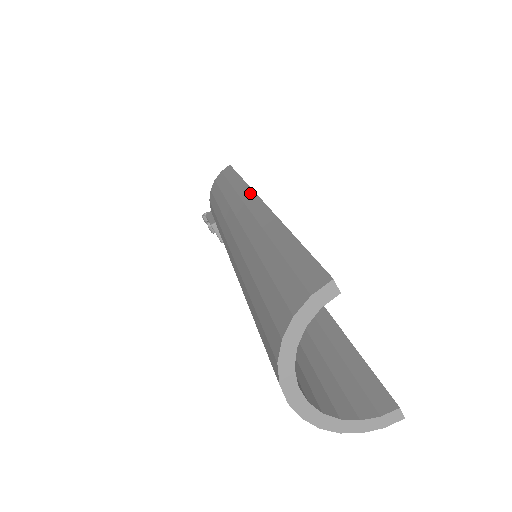
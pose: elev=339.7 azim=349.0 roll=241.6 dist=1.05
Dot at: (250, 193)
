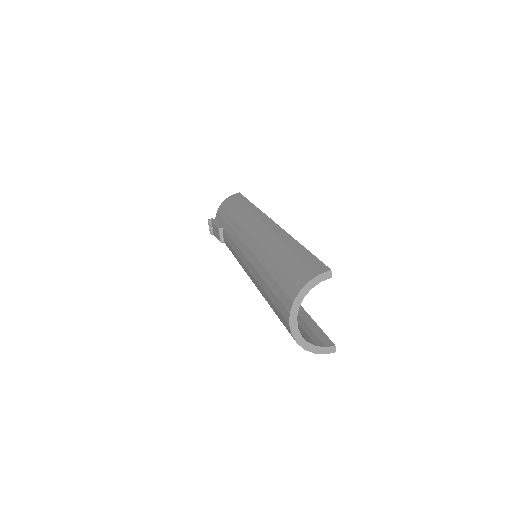
Dot at: (265, 217)
